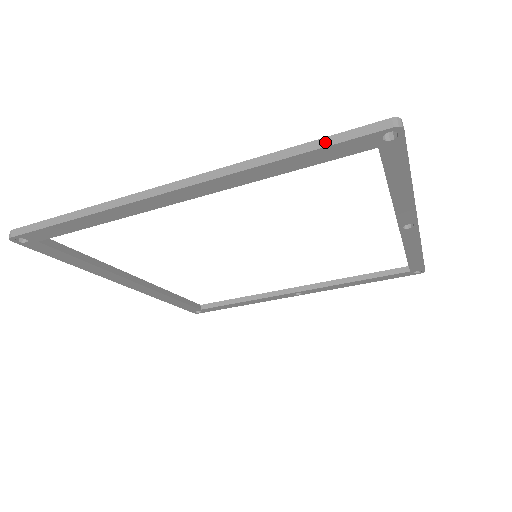
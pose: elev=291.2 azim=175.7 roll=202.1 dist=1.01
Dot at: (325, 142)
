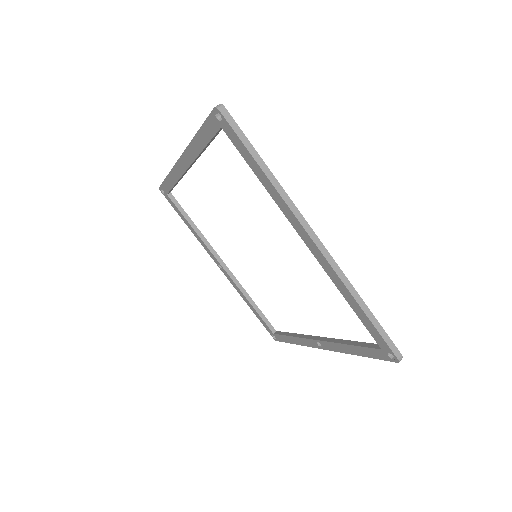
Dot at: (378, 326)
